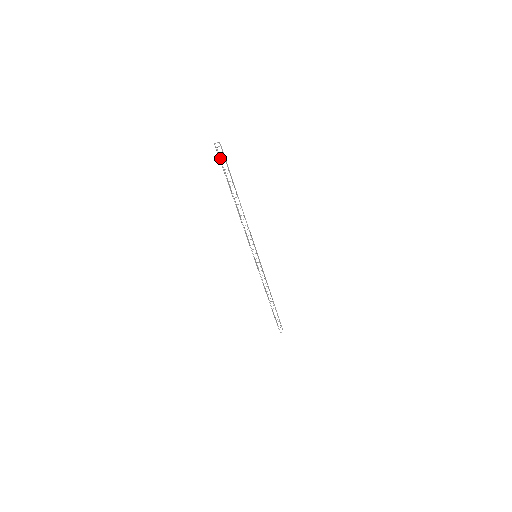
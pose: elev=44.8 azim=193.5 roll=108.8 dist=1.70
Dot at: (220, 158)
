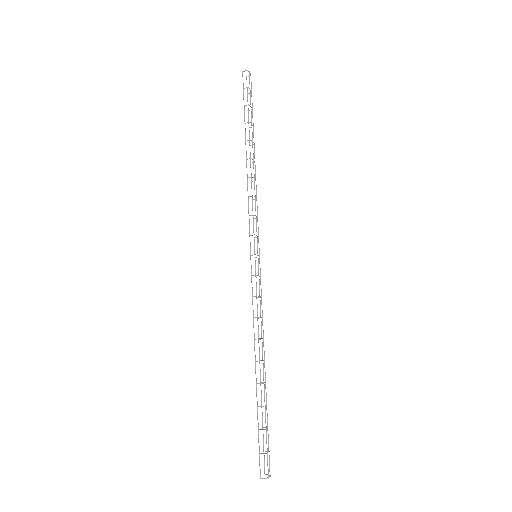
Dot at: (243, 85)
